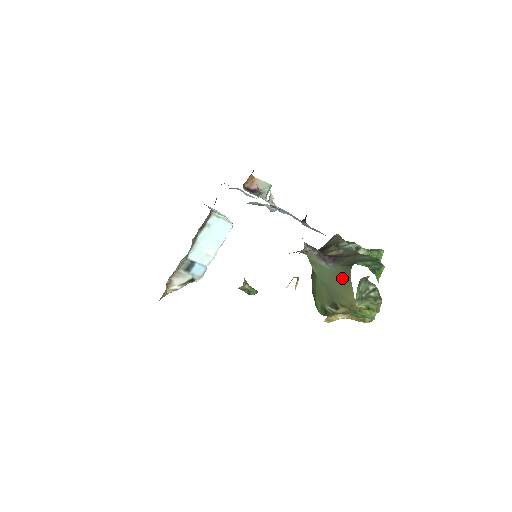
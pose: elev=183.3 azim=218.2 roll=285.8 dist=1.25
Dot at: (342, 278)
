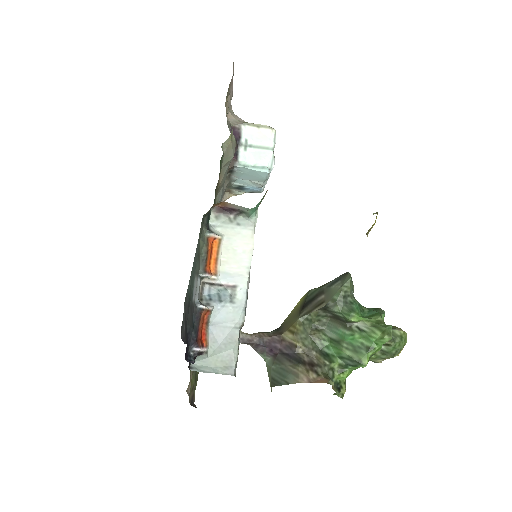
Dot at: occluded
